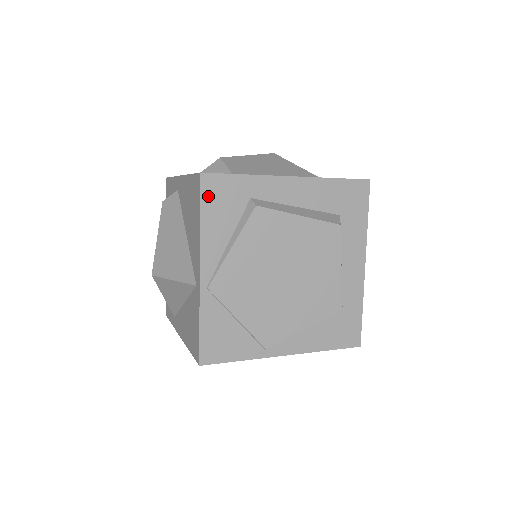
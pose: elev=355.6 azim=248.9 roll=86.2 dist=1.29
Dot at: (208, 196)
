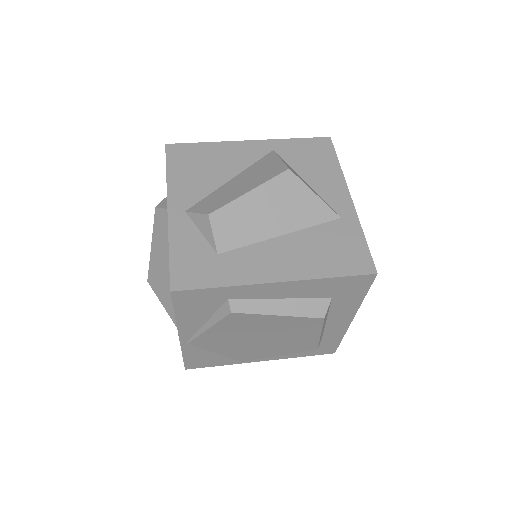
Dot at: (181, 303)
